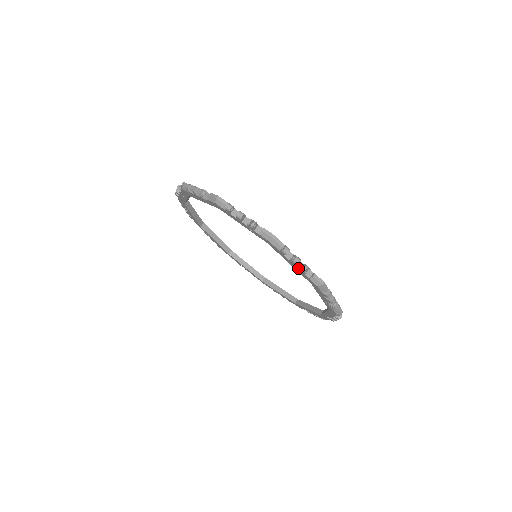
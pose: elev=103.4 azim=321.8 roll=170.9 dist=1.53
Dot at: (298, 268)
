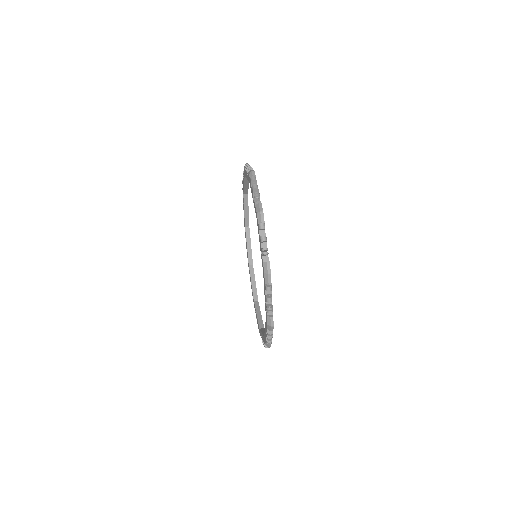
Dot at: occluded
